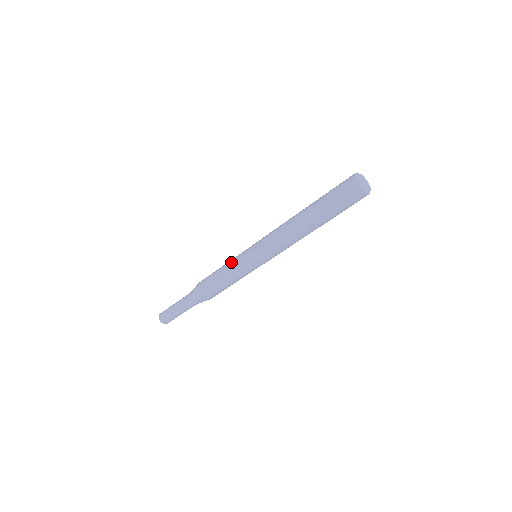
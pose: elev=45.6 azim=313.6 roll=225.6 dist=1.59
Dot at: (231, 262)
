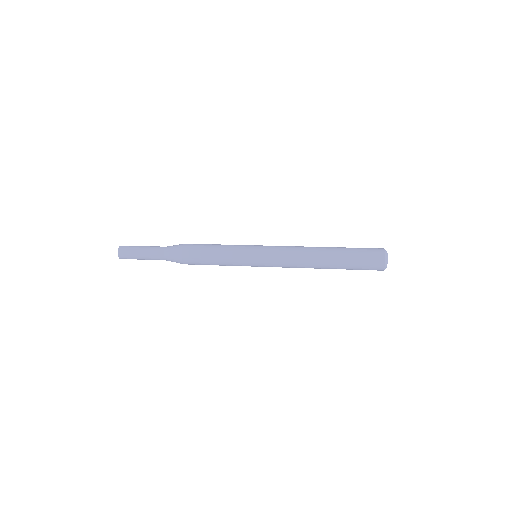
Dot at: (231, 255)
